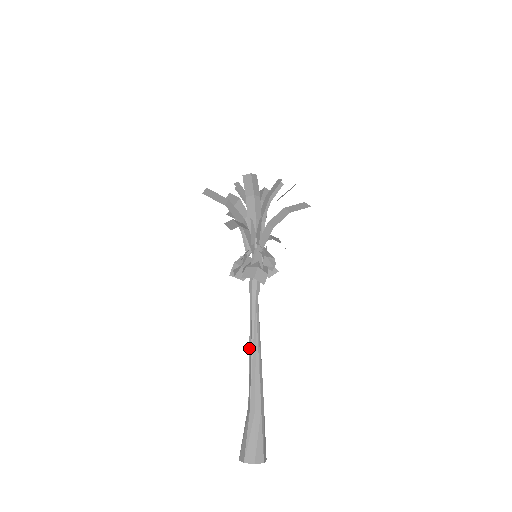
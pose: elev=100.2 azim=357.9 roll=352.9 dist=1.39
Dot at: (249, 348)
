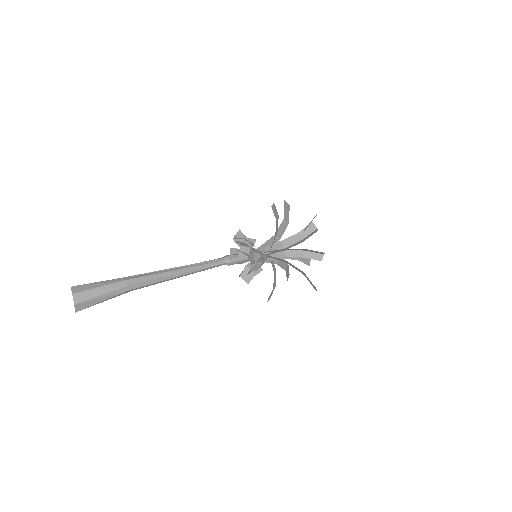
Dot at: (178, 267)
